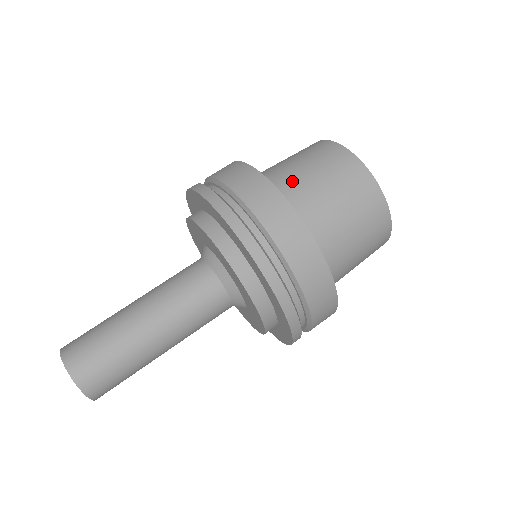
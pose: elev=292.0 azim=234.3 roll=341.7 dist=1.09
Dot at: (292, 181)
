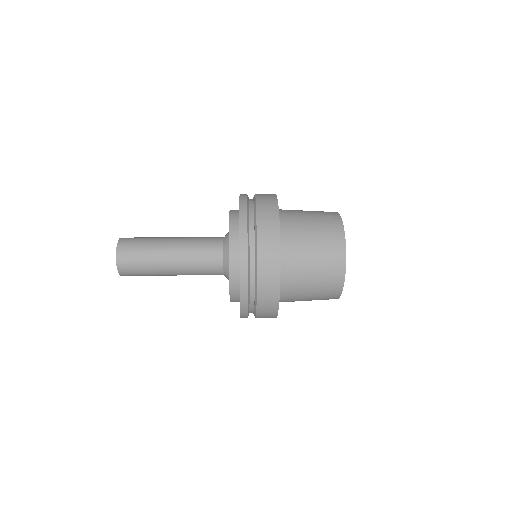
Dot at: occluded
